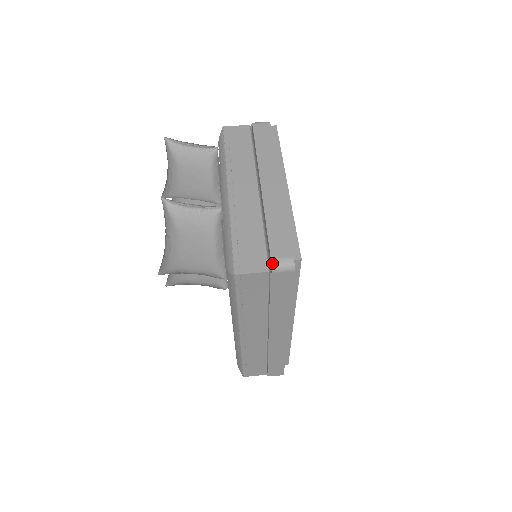
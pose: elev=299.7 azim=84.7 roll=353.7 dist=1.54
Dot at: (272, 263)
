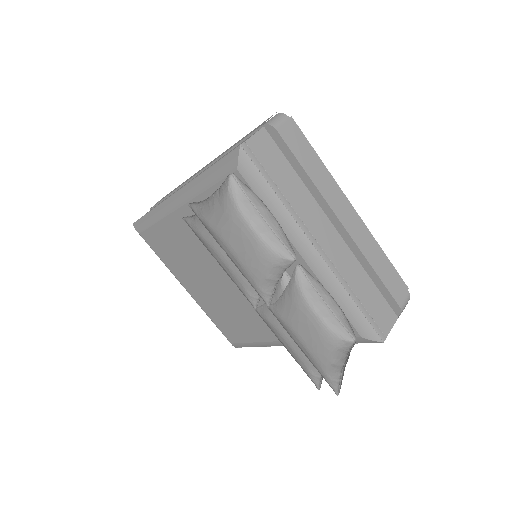
Dot at: occluded
